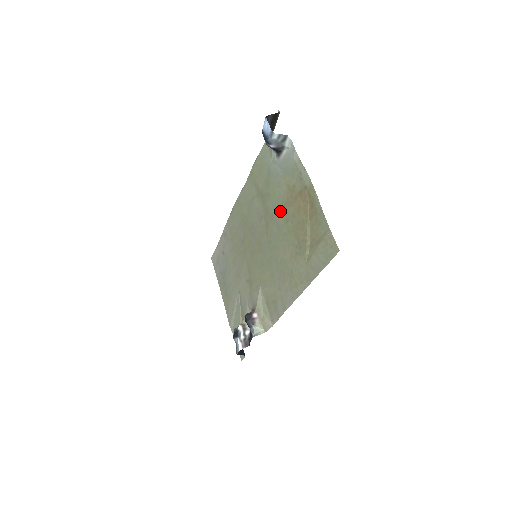
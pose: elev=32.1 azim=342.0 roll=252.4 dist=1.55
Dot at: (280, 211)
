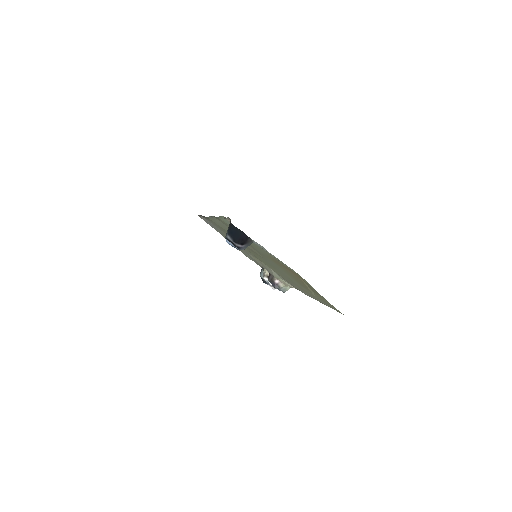
Dot at: occluded
